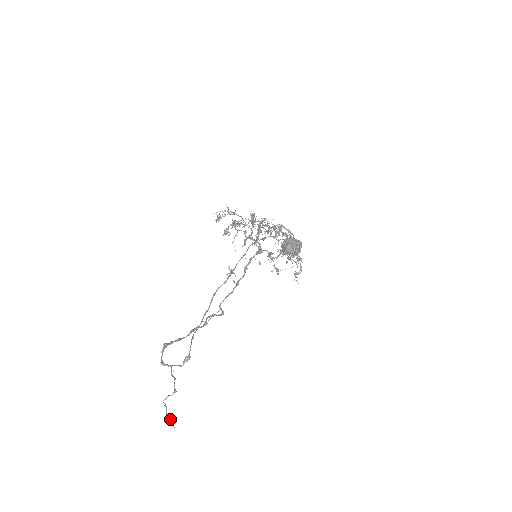
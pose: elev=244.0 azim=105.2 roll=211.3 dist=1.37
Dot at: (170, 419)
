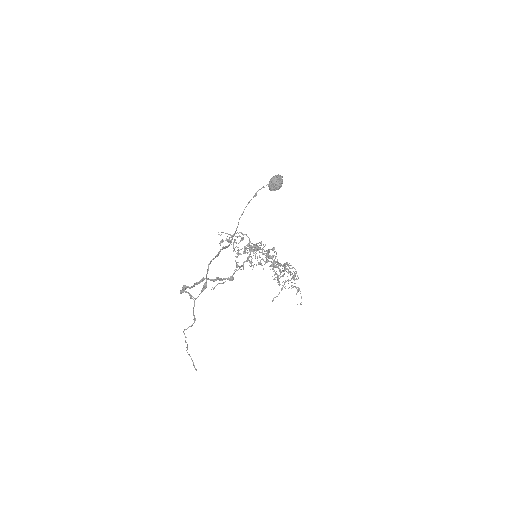
Dot at: (191, 359)
